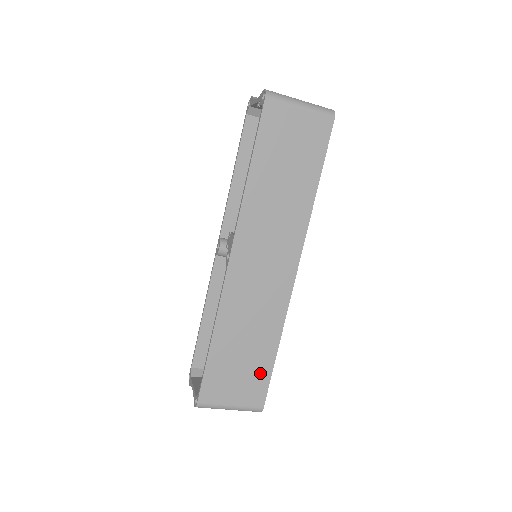
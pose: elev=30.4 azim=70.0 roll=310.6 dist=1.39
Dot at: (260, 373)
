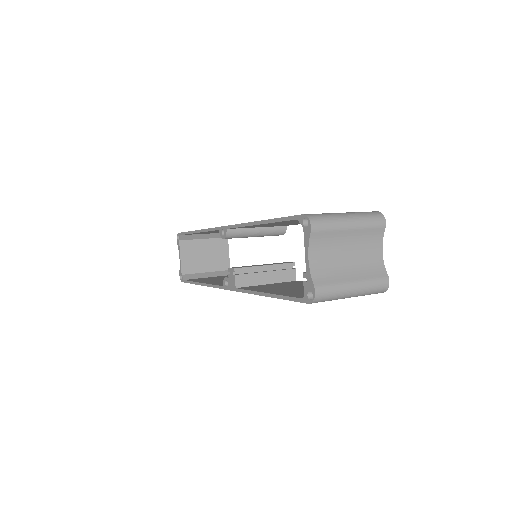
Dot at: occluded
